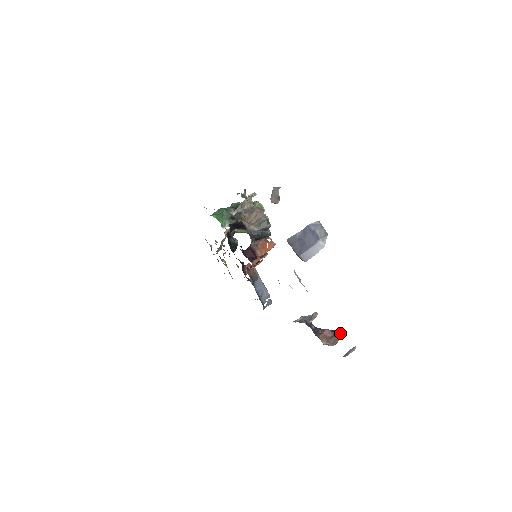
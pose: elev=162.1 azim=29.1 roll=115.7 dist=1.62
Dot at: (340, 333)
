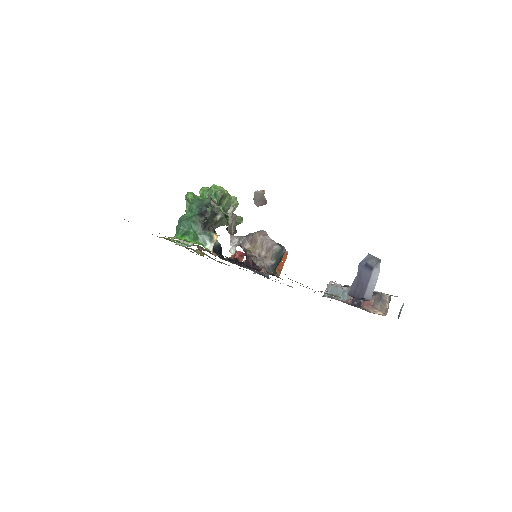
Dot at: (384, 297)
